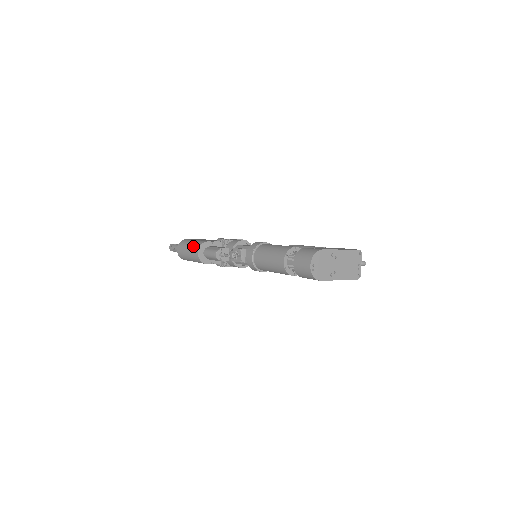
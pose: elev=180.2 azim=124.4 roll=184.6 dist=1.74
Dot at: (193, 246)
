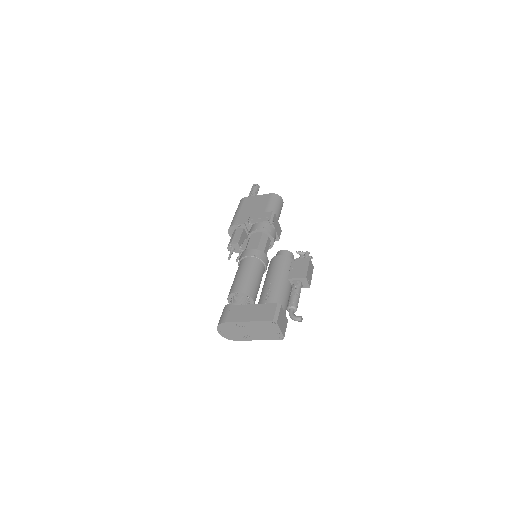
Dot at: occluded
